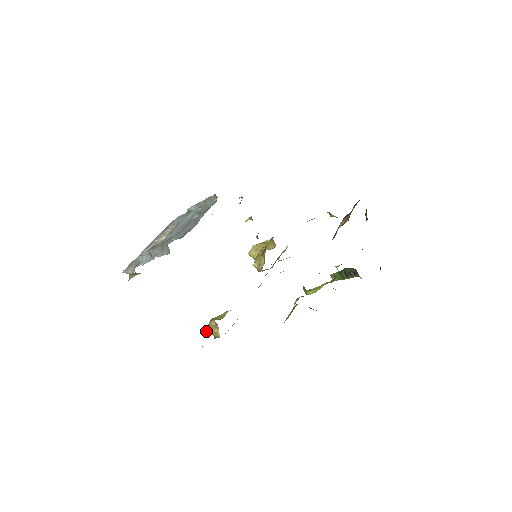
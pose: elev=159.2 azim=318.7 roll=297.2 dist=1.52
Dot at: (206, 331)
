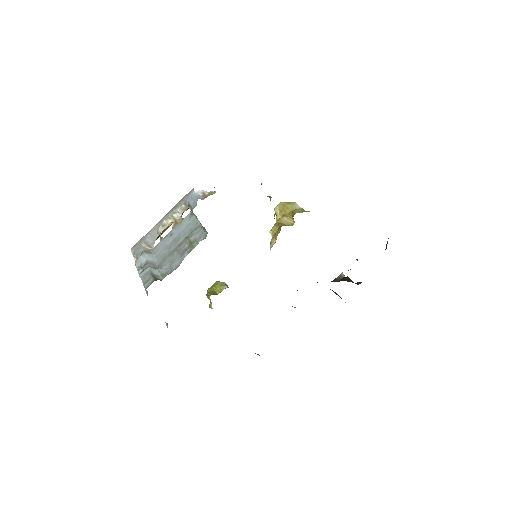
Dot at: (207, 292)
